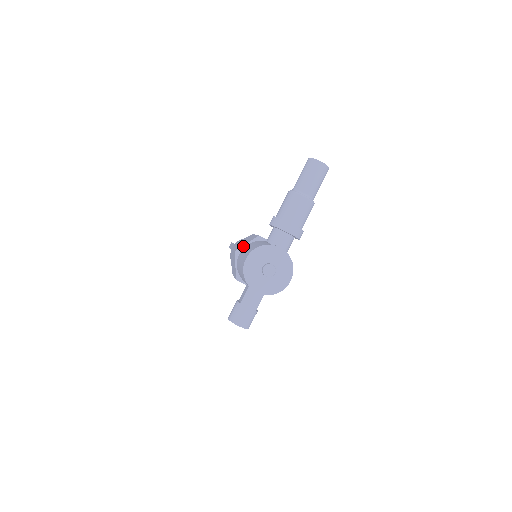
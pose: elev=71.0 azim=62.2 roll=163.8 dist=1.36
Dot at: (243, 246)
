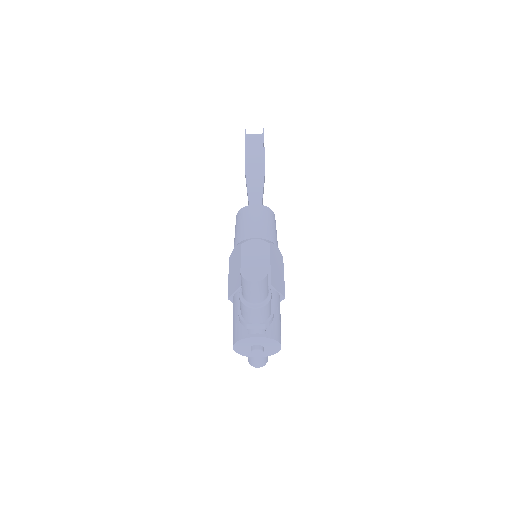
Dot at: (232, 294)
